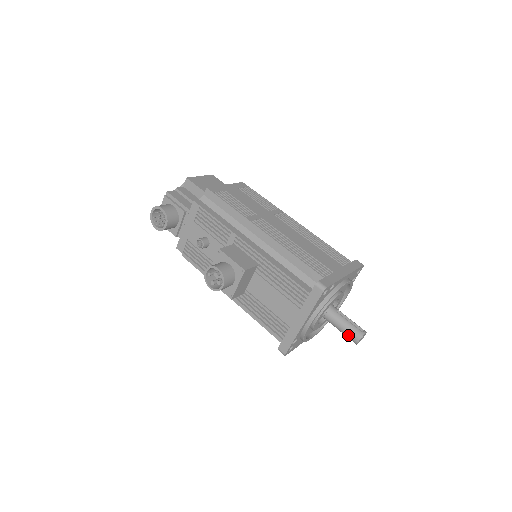
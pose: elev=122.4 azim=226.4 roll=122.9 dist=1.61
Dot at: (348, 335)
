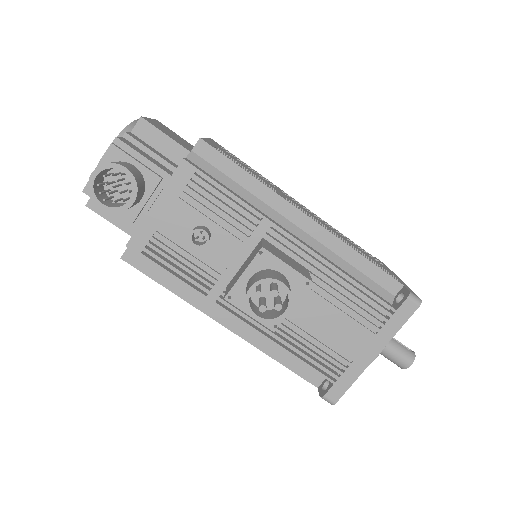
Dot at: (397, 359)
